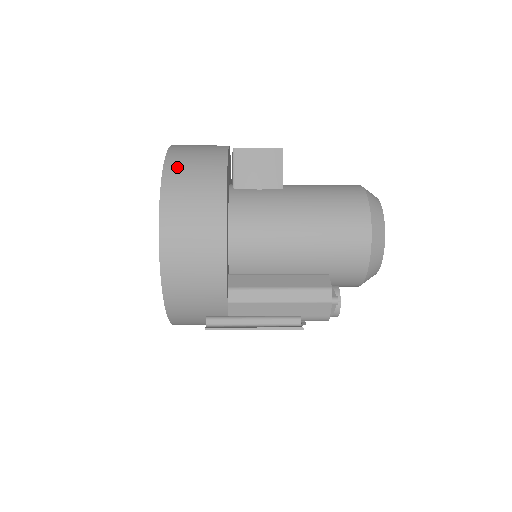
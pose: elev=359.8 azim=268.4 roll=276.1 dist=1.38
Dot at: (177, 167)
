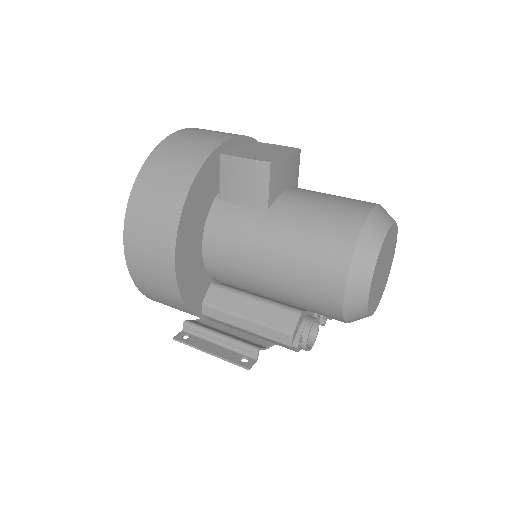
Dot at: (142, 194)
